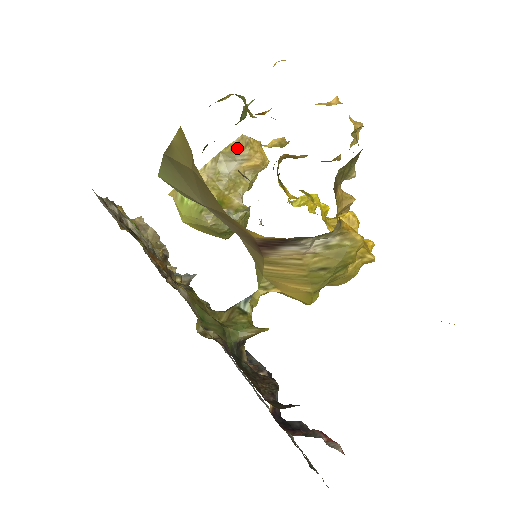
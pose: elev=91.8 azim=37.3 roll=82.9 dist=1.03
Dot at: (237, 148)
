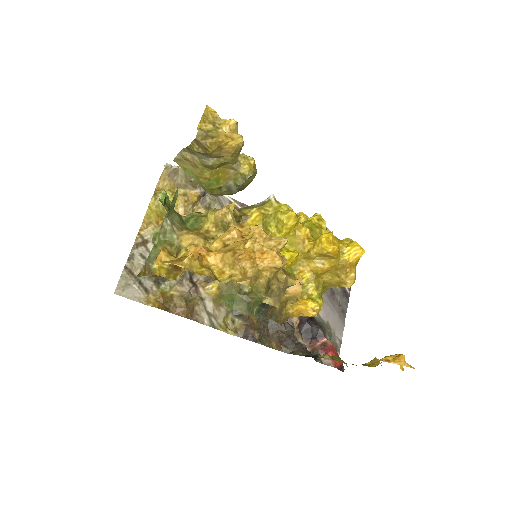
Dot at: (199, 149)
